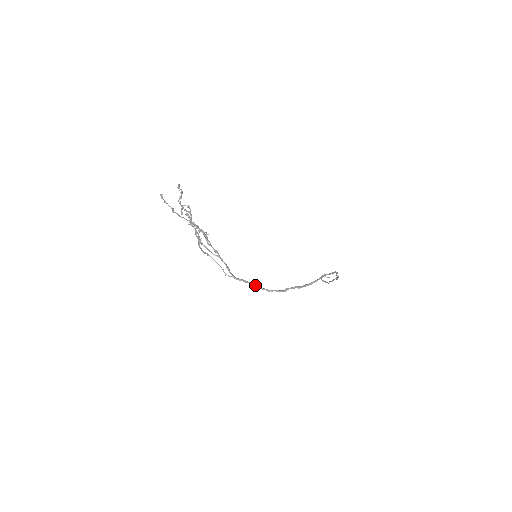
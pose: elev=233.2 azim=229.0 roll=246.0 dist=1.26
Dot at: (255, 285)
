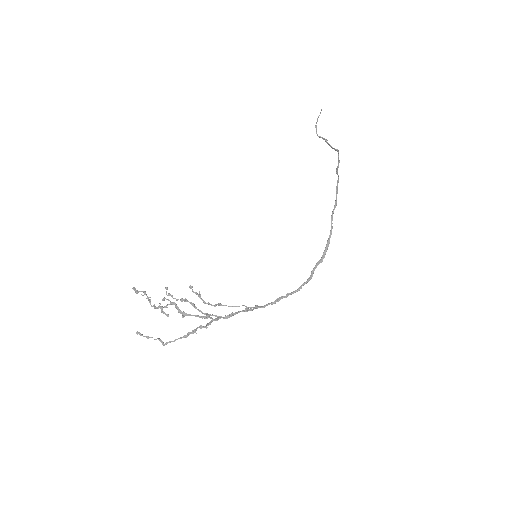
Dot at: occluded
